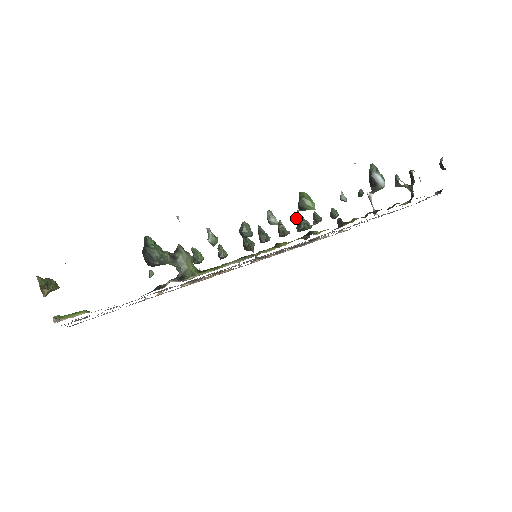
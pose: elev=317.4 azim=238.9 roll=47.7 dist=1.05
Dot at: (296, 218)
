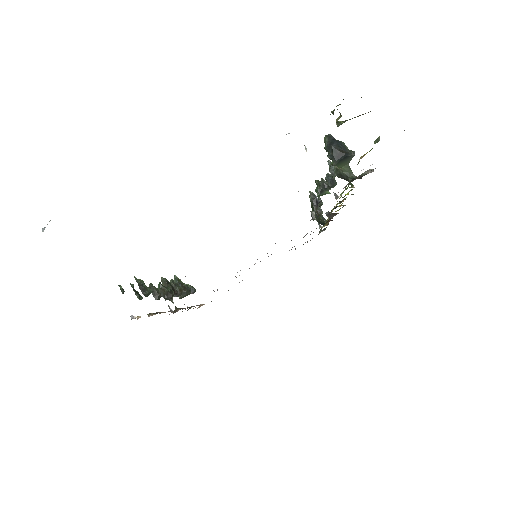
Dot at: occluded
